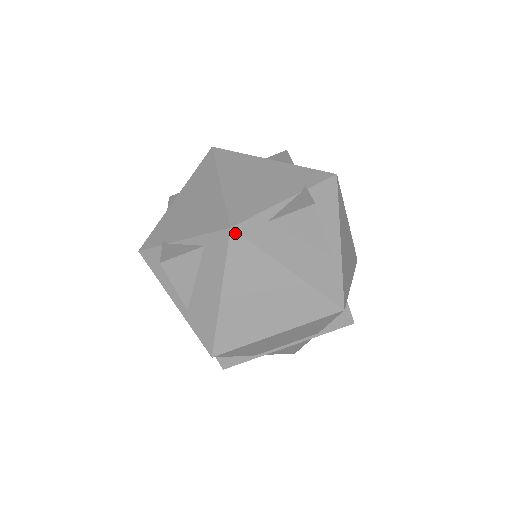
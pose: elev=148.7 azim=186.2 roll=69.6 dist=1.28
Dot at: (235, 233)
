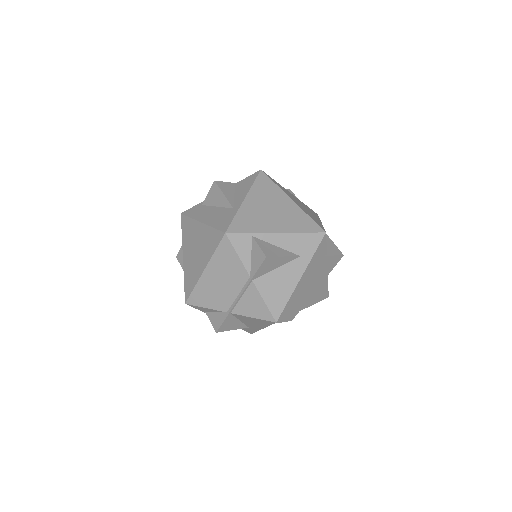
Dot at: (182, 215)
